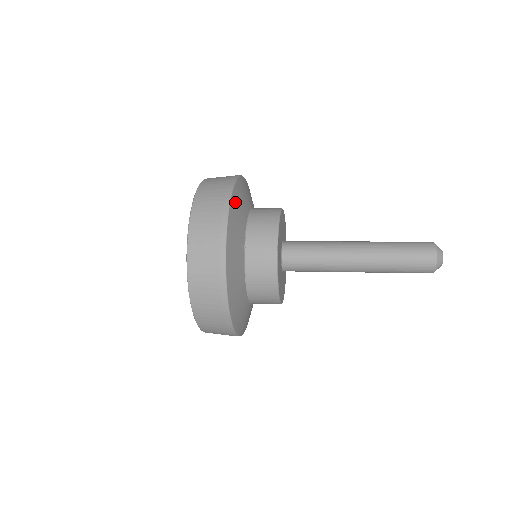
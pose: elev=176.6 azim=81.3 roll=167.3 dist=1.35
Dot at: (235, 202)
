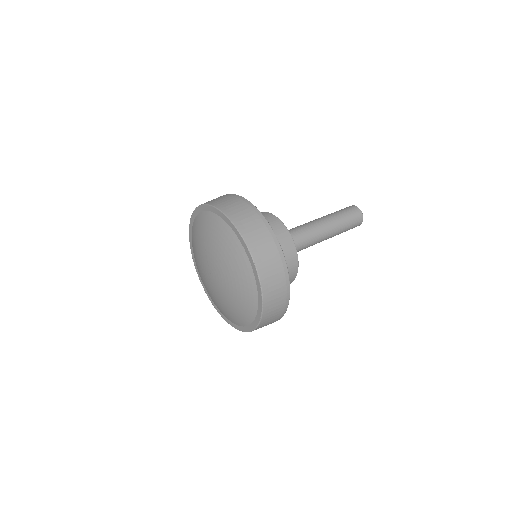
Dot at: occluded
